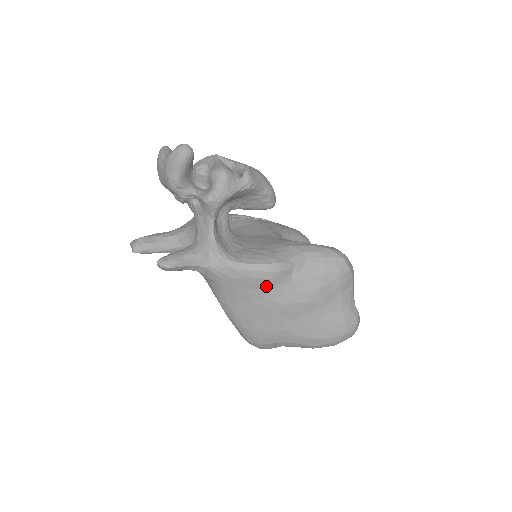
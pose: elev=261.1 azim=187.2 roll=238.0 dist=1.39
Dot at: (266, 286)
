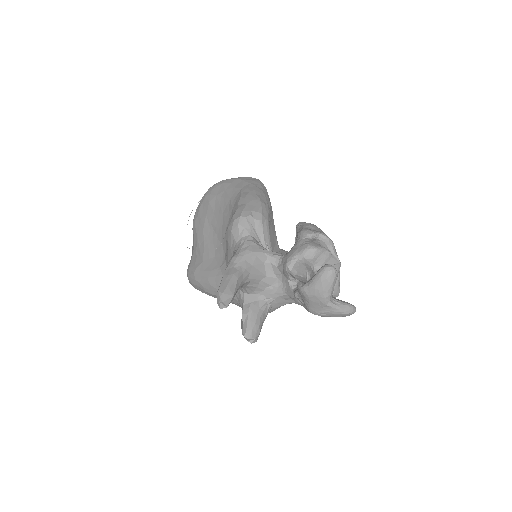
Dot at: occluded
